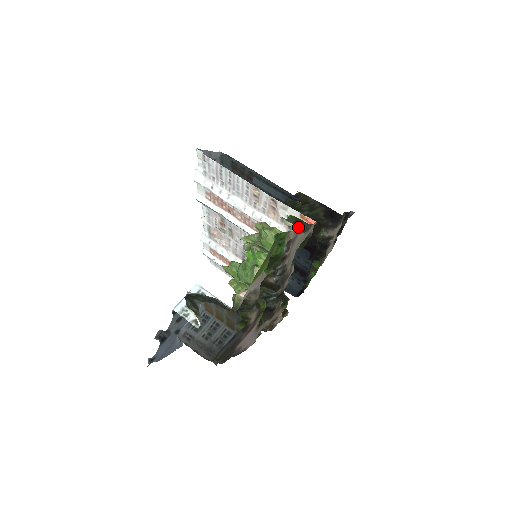
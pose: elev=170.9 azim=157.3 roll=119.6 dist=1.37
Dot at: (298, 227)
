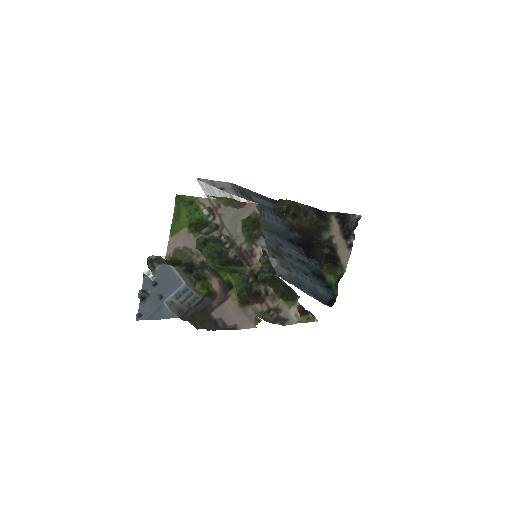
Dot at: (232, 205)
